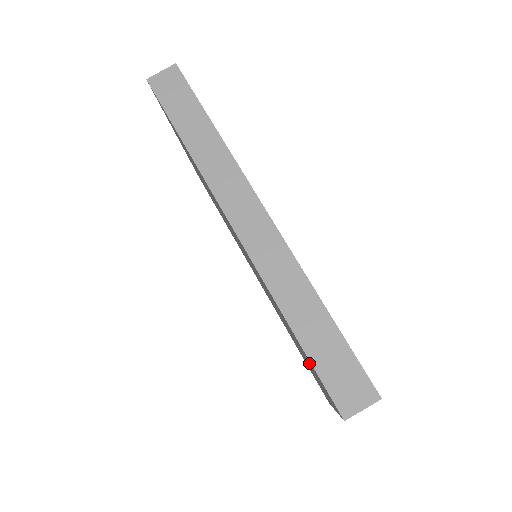
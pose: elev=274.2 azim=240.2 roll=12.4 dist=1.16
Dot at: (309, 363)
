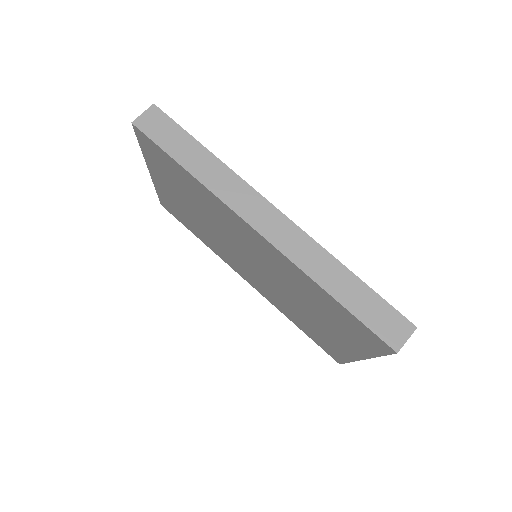
Dot at: (344, 324)
